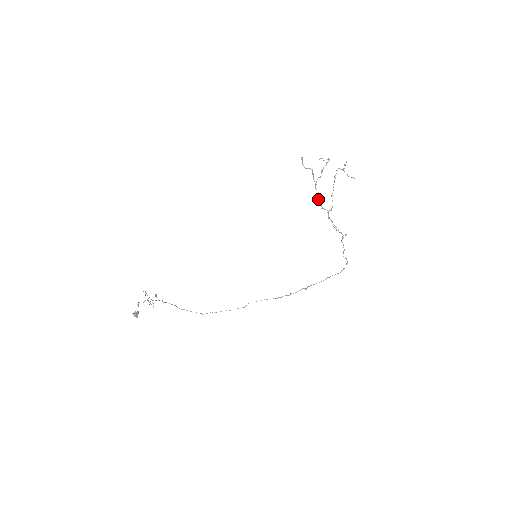
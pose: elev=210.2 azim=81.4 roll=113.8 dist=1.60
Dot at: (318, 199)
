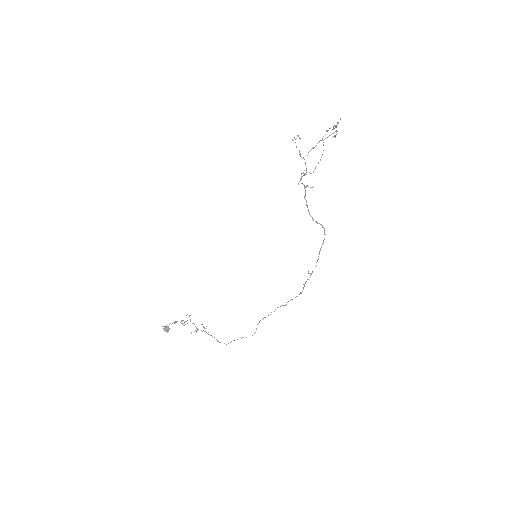
Dot at: (306, 169)
